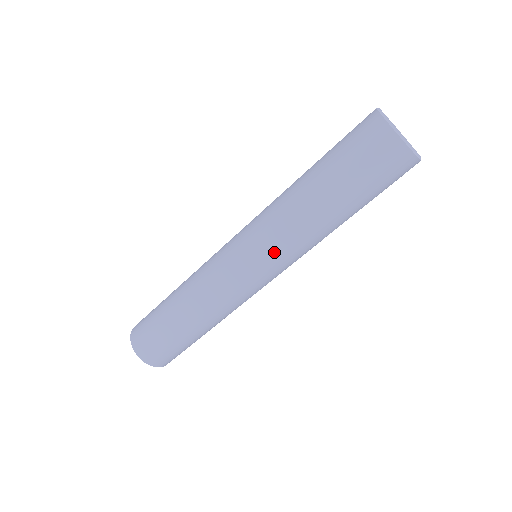
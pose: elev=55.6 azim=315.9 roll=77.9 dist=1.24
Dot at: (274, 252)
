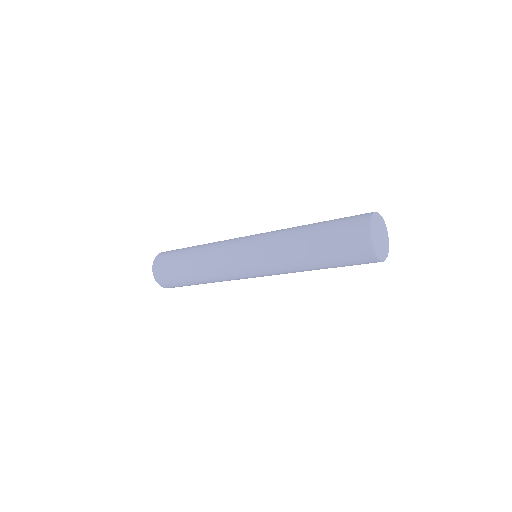
Dot at: occluded
